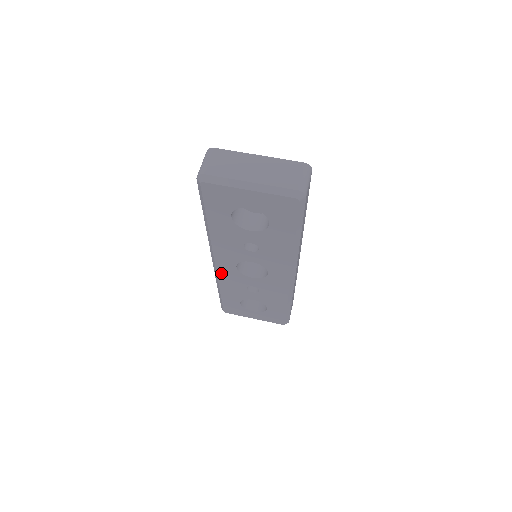
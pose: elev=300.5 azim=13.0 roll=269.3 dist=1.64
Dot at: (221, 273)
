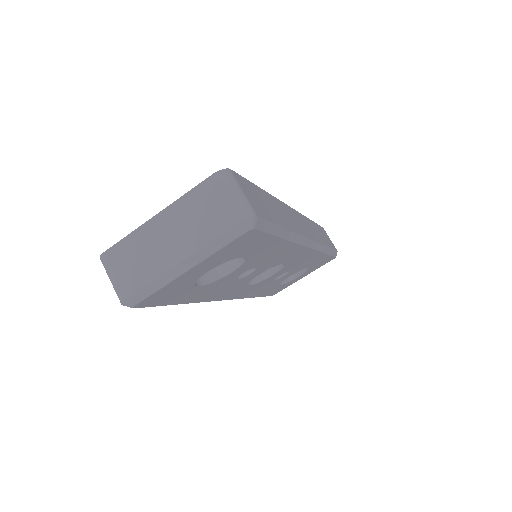
Dot at: (240, 296)
